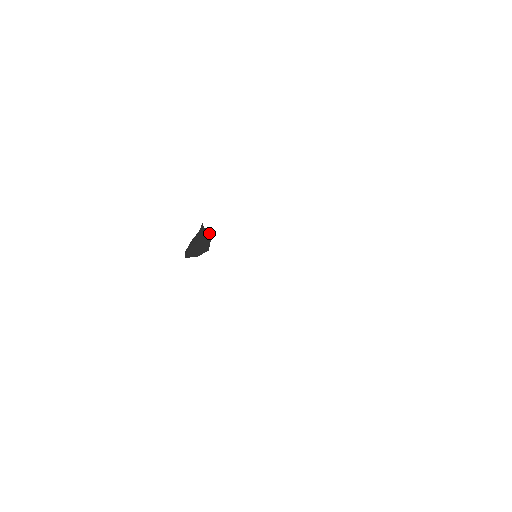
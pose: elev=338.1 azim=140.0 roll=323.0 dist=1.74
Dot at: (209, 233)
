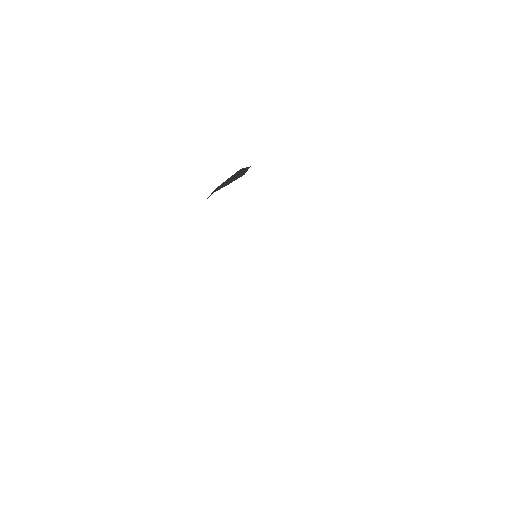
Dot at: (247, 167)
